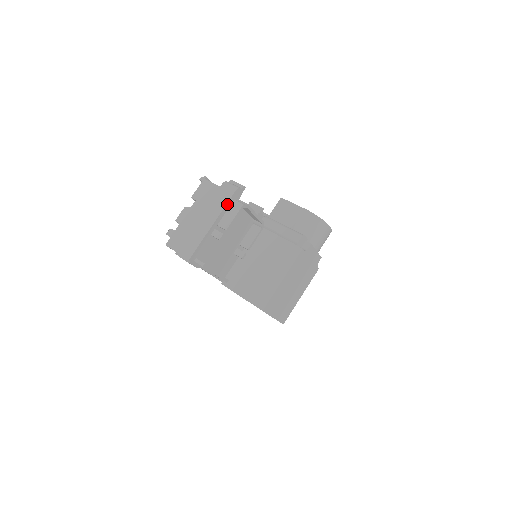
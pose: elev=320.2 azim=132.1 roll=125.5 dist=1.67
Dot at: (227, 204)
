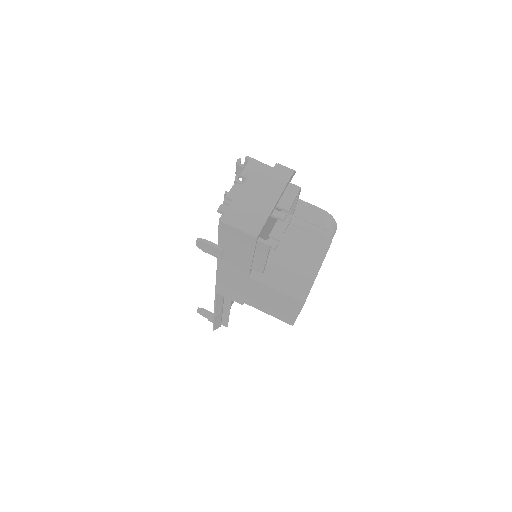
Dot at: (286, 185)
